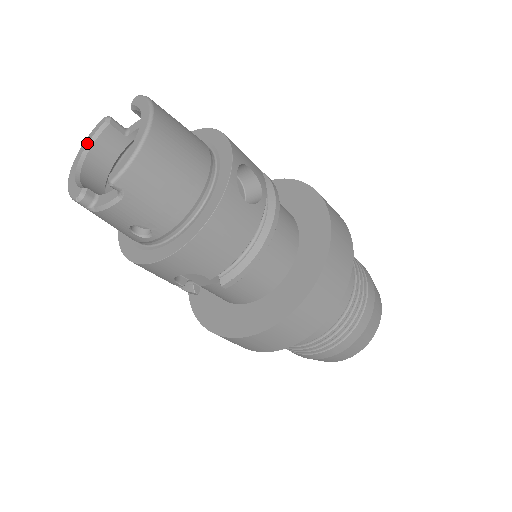
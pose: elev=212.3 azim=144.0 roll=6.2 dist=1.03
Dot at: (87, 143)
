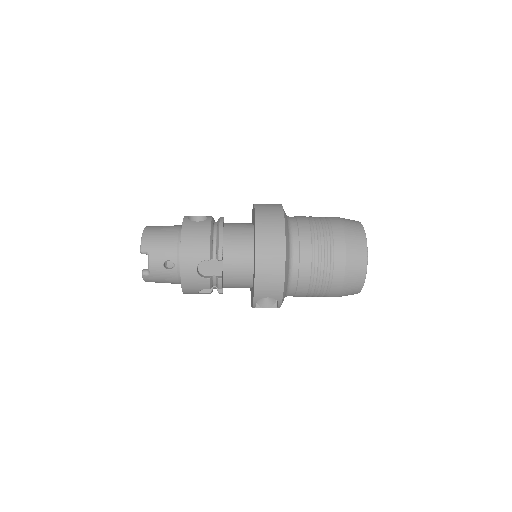
Dot at: occluded
